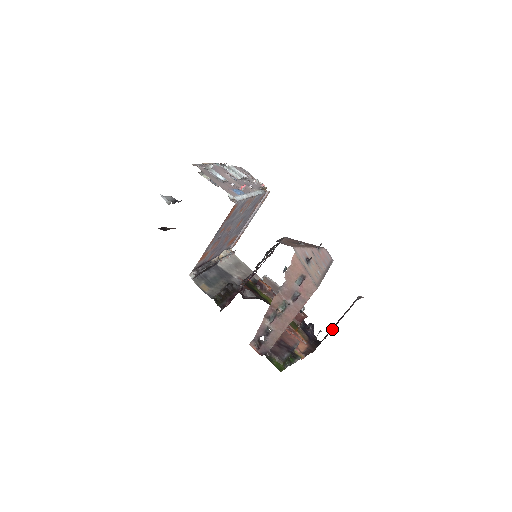
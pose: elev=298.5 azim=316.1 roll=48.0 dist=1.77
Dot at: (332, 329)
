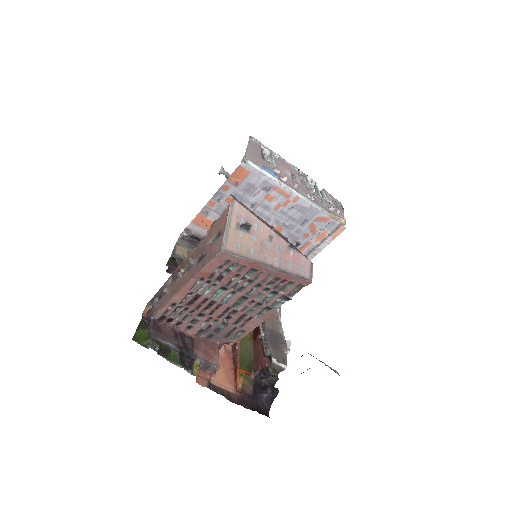
Dot at: occluded
